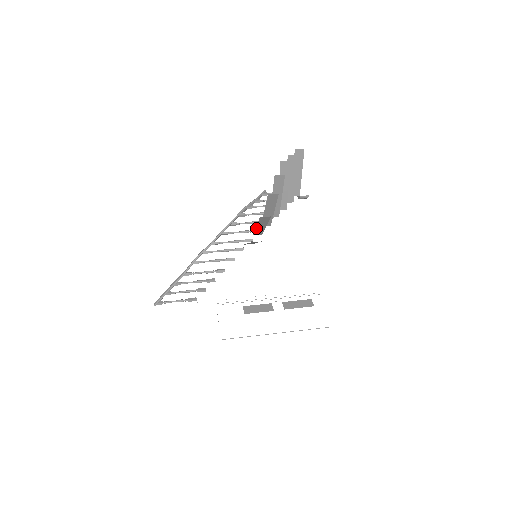
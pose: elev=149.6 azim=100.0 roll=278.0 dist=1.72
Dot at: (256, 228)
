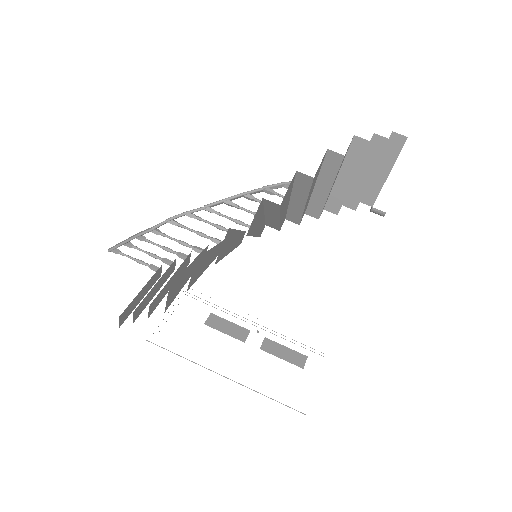
Dot at: (266, 215)
